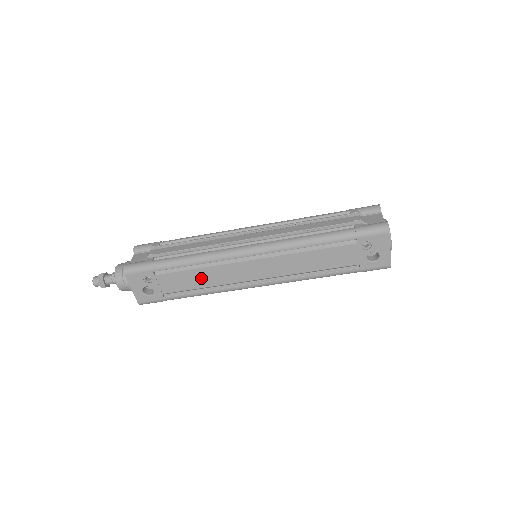
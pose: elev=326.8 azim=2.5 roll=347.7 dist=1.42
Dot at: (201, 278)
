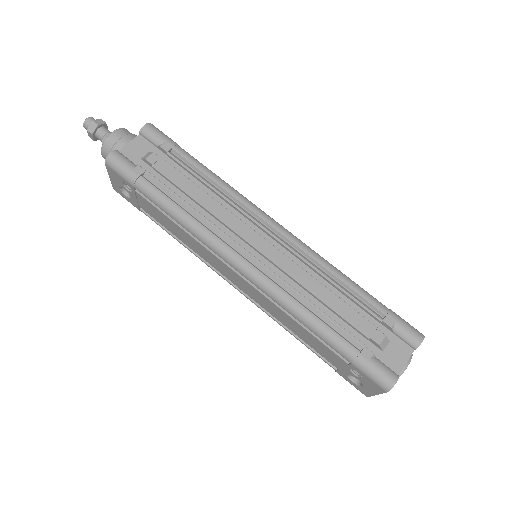
Dot at: (180, 234)
